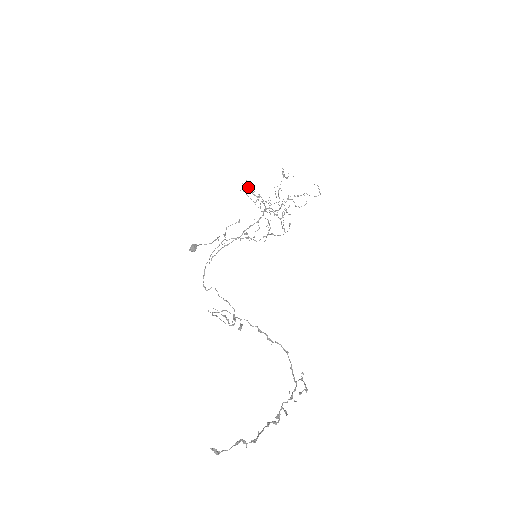
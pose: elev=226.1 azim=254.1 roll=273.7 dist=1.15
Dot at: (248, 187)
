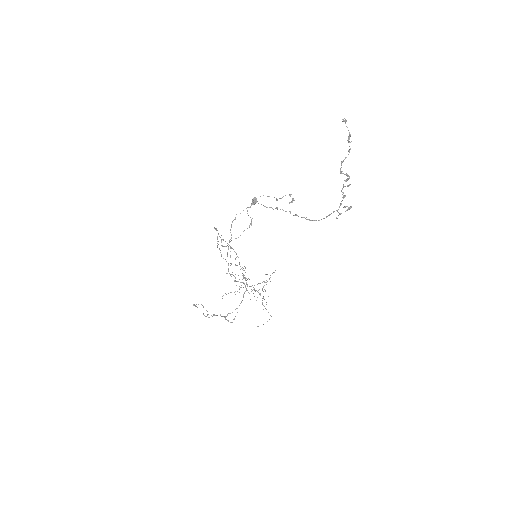
Dot at: (245, 267)
